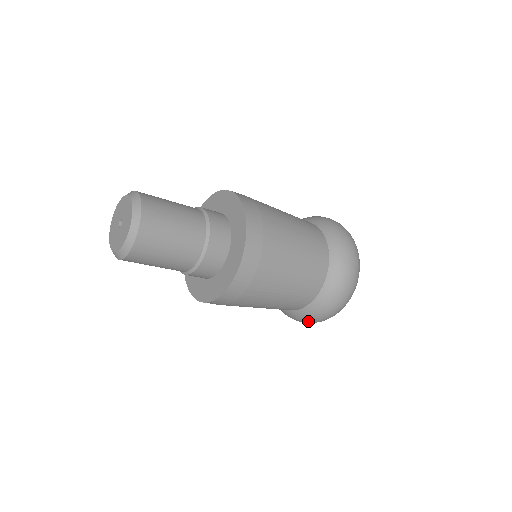
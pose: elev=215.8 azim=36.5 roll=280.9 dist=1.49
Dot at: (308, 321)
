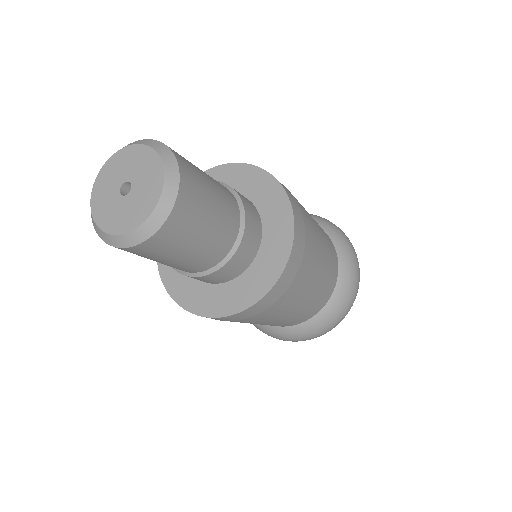
Dot at: (281, 339)
